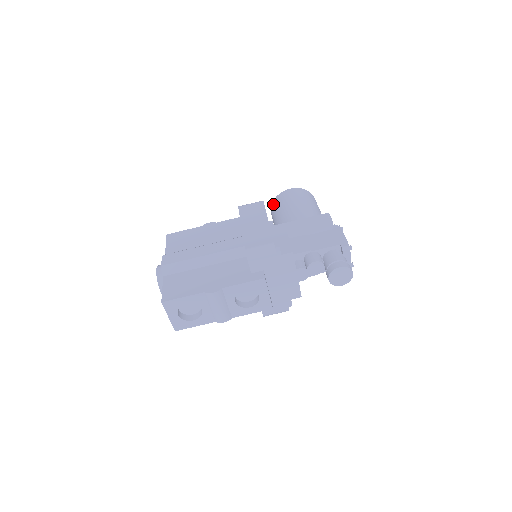
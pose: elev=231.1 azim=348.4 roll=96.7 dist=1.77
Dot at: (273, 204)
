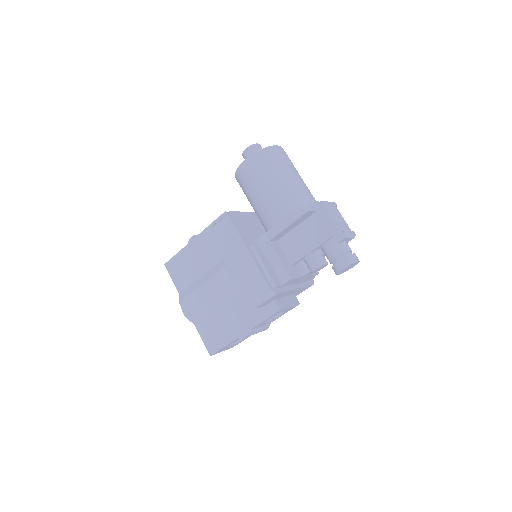
Dot at: (237, 181)
